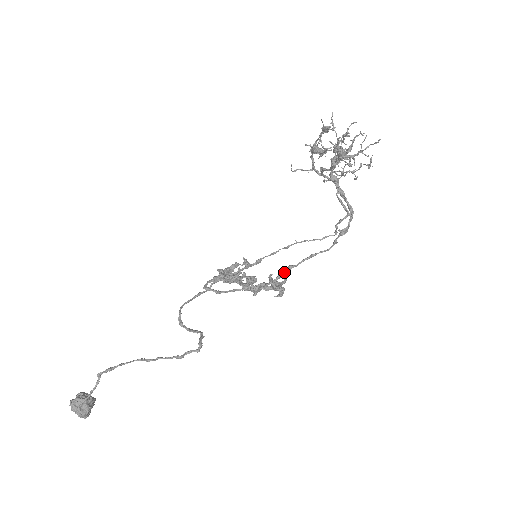
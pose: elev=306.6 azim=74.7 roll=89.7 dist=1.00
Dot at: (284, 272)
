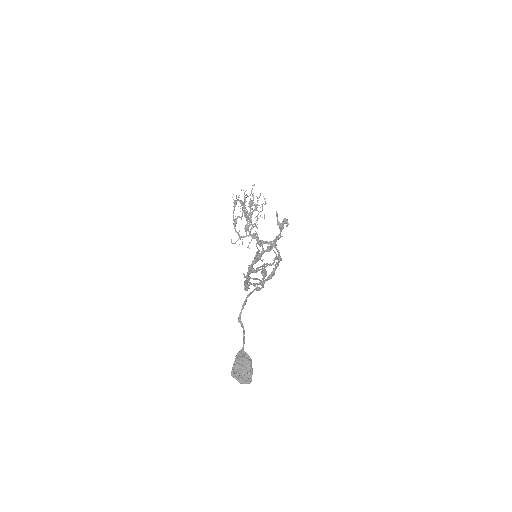
Dot at: occluded
